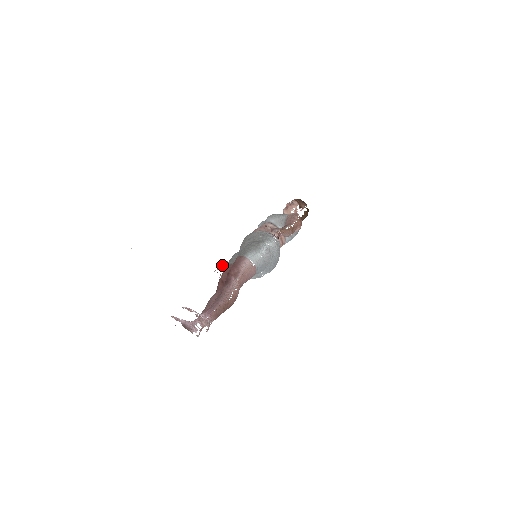
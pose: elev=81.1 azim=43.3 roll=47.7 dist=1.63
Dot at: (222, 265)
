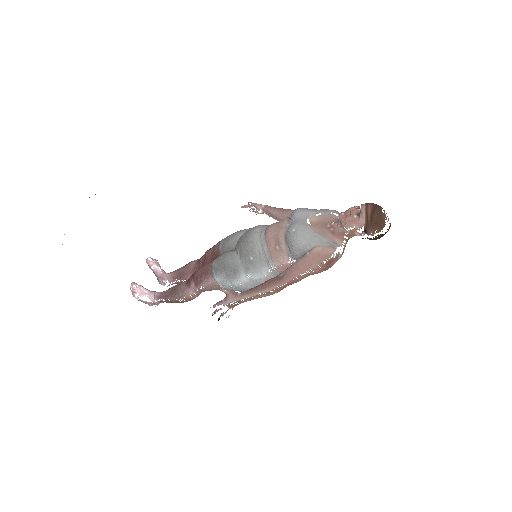
Dot at: occluded
